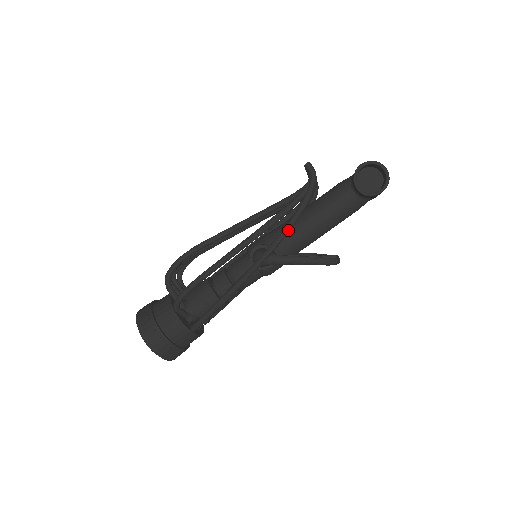
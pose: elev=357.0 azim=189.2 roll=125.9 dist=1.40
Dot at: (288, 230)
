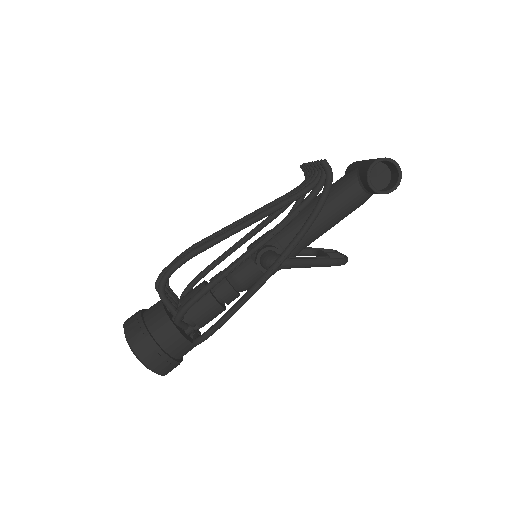
Dot at: (305, 233)
